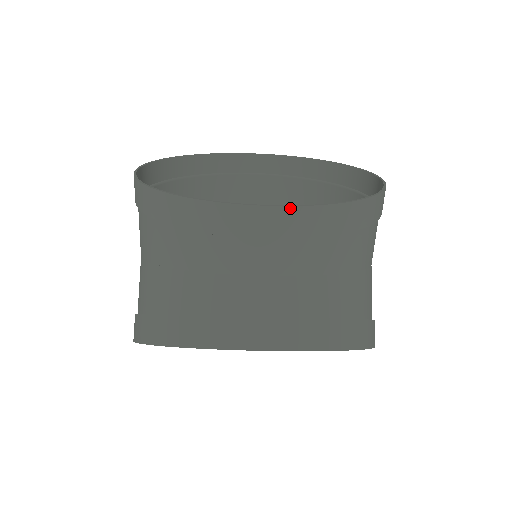
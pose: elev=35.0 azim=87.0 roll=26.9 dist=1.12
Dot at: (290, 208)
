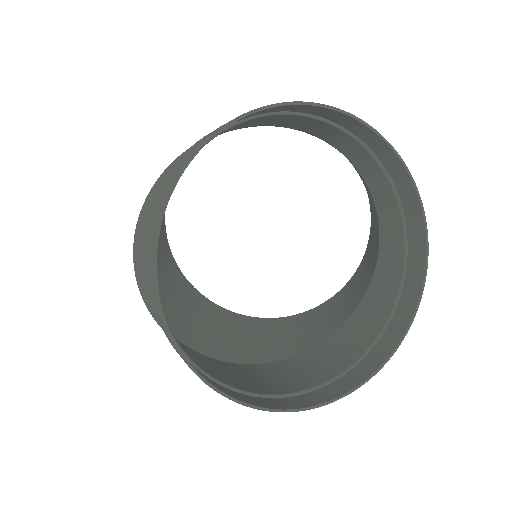
Dot at: occluded
